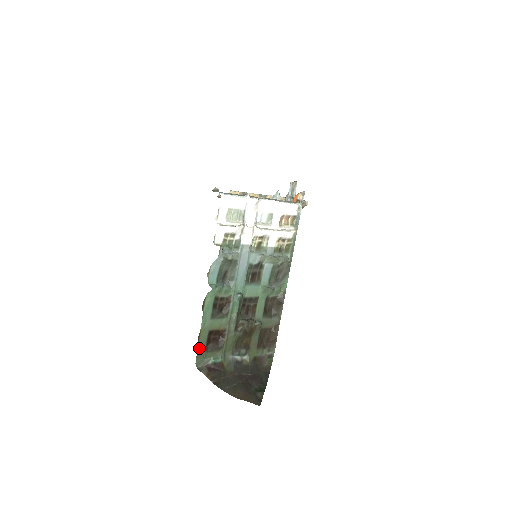
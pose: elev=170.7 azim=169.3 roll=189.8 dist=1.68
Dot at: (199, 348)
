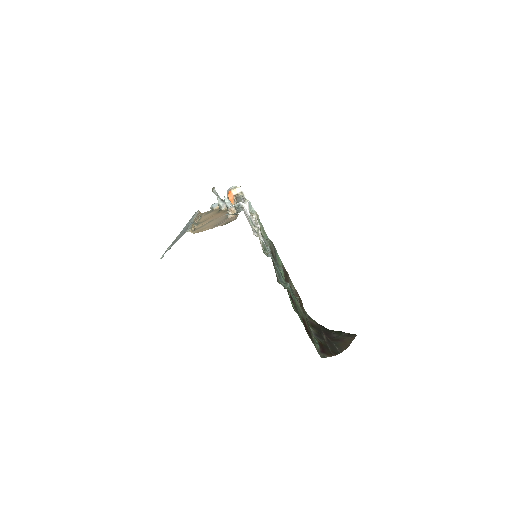
Dot at: occluded
